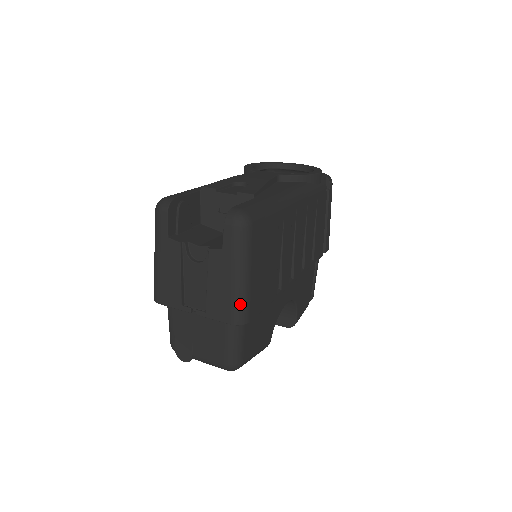
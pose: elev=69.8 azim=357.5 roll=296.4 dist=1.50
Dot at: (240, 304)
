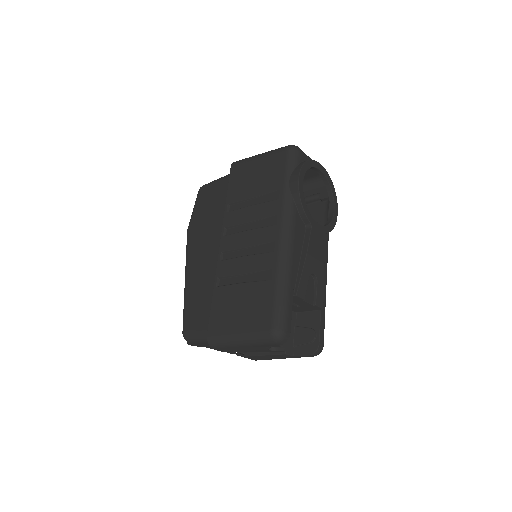
Dot at: occluded
